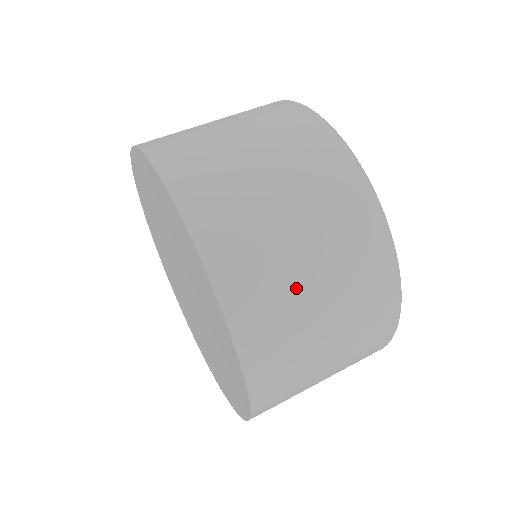
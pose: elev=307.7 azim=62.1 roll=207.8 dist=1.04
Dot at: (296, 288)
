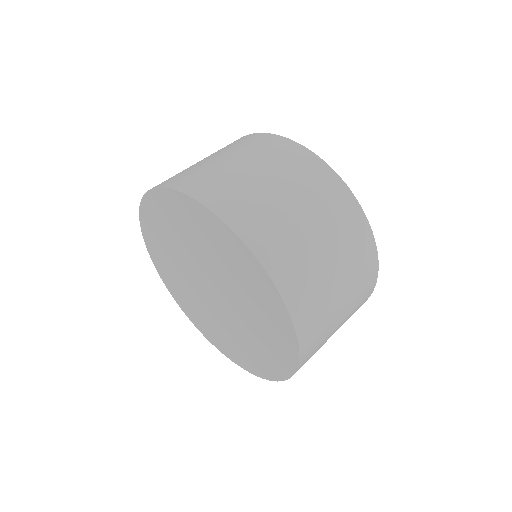
Dot at: occluded
